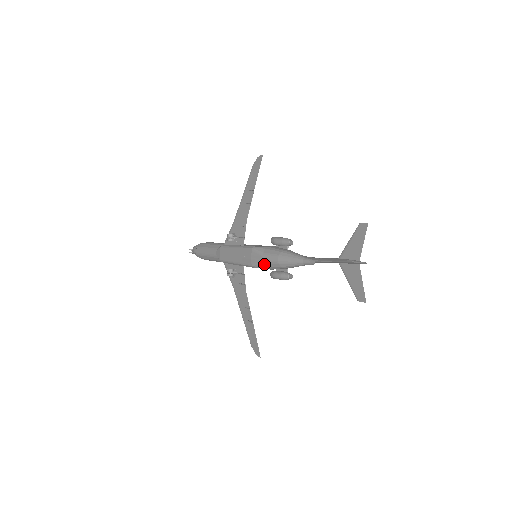
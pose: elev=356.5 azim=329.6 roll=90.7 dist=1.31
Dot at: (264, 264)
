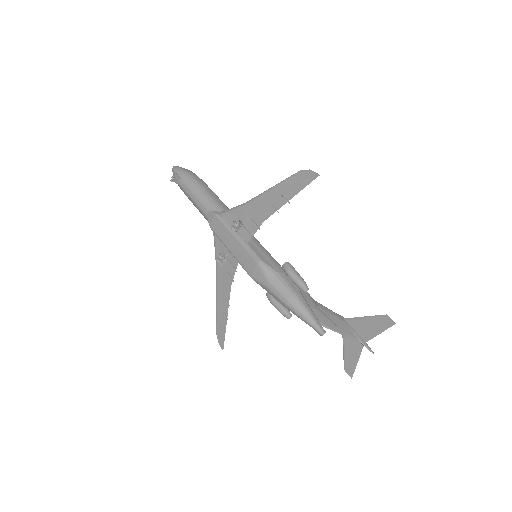
Dot at: (267, 289)
